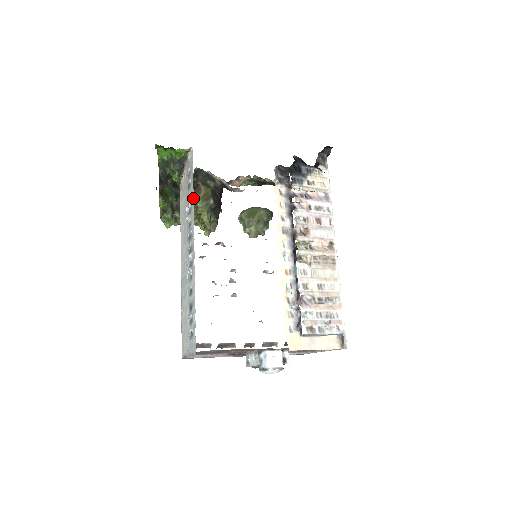
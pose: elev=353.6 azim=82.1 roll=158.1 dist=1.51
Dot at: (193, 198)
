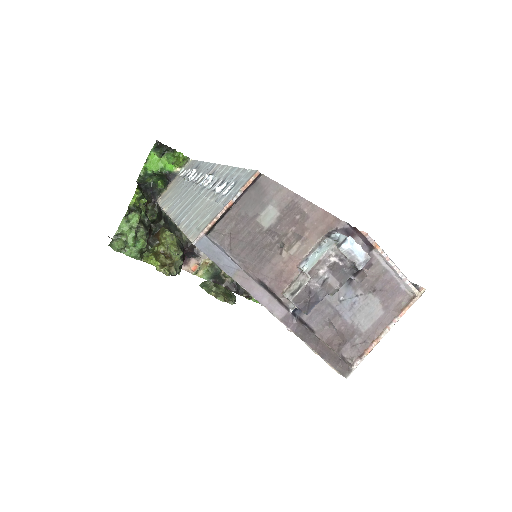
Dot at: (202, 162)
